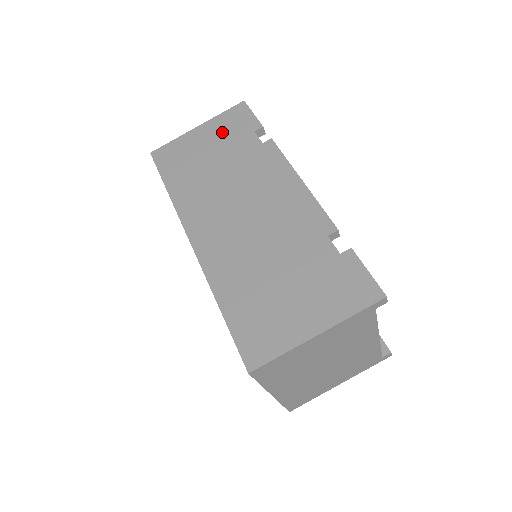
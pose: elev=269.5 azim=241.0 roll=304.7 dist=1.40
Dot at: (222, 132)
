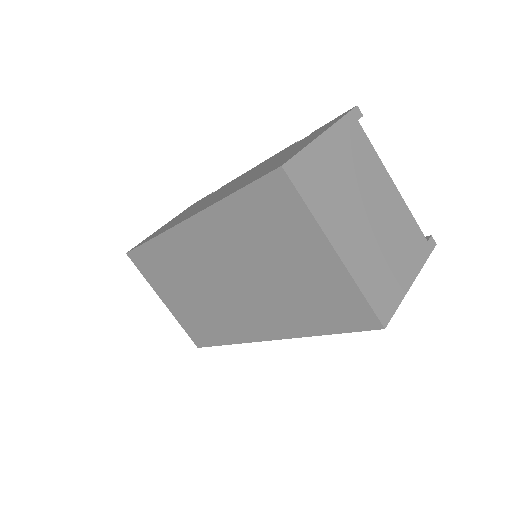
Dot at: (183, 212)
